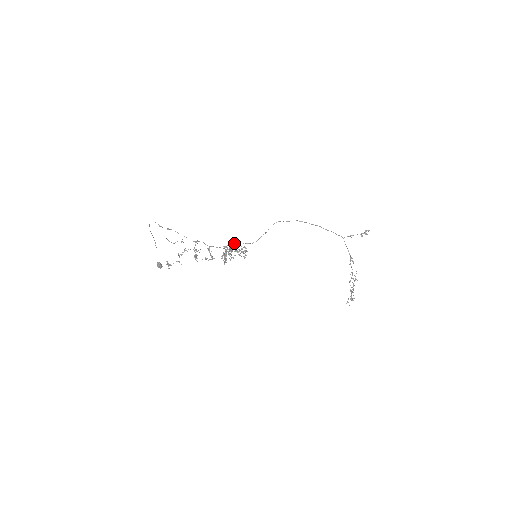
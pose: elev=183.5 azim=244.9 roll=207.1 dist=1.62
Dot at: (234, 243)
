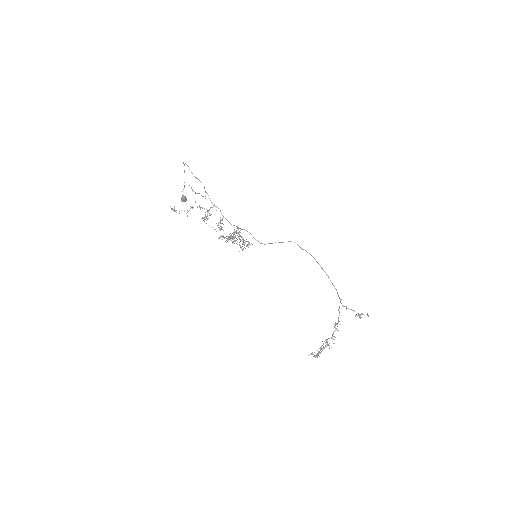
Dot at: (246, 230)
